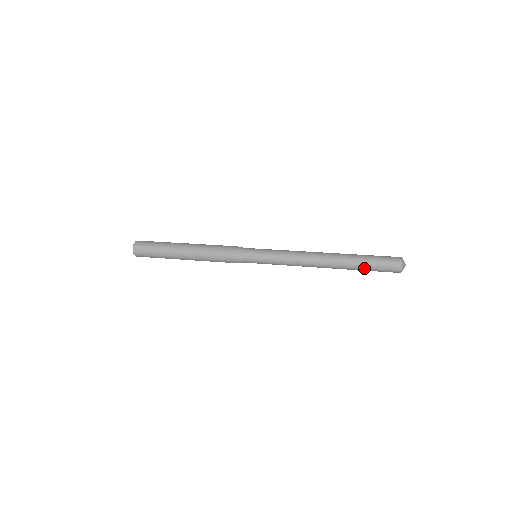
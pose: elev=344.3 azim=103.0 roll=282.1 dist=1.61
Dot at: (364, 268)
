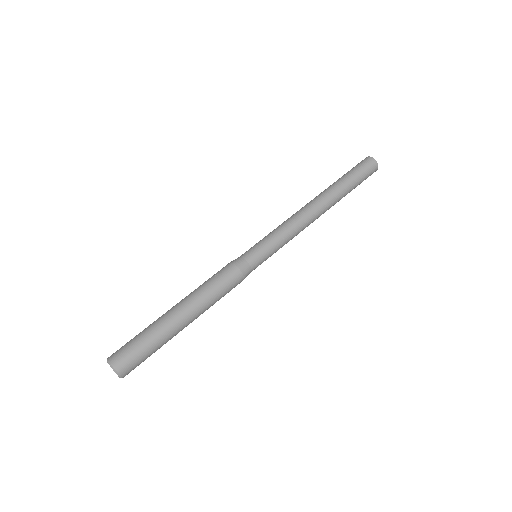
Dot at: occluded
